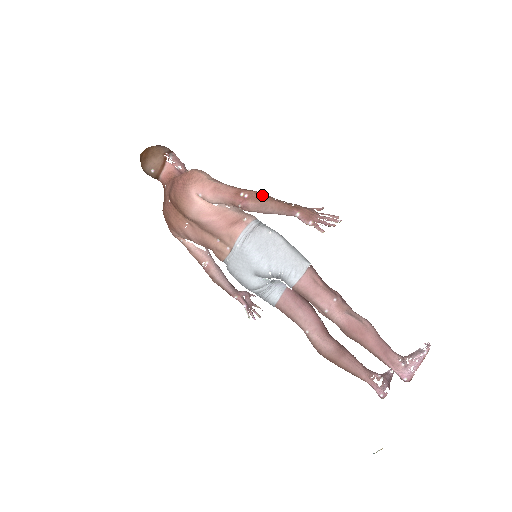
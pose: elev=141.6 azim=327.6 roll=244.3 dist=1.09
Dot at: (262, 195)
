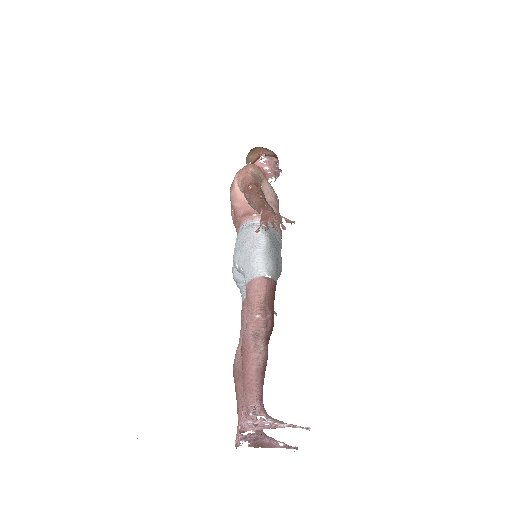
Dot at: (256, 190)
